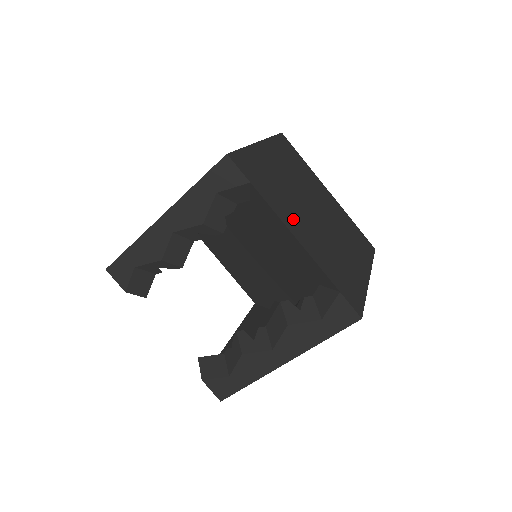
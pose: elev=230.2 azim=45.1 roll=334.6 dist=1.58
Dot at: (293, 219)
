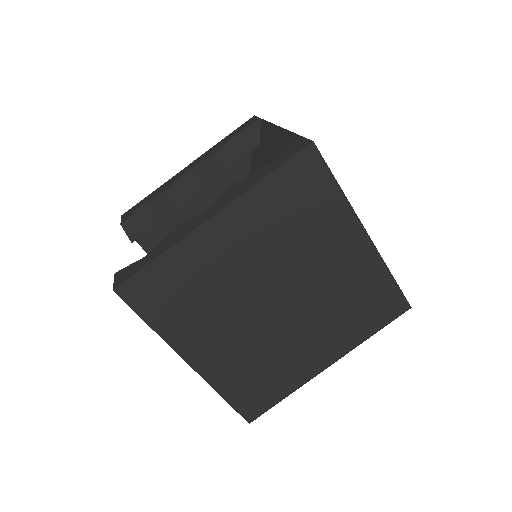
Dot at: occluded
